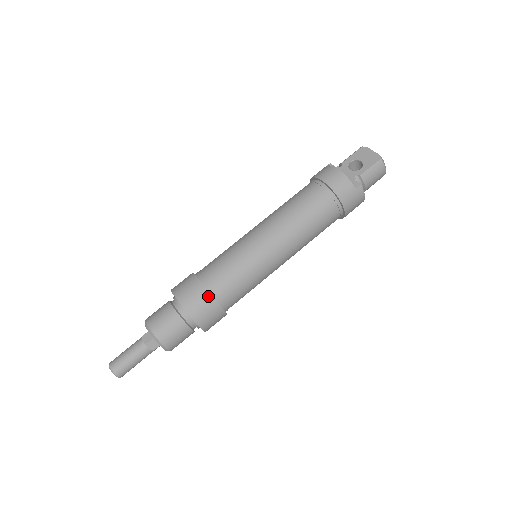
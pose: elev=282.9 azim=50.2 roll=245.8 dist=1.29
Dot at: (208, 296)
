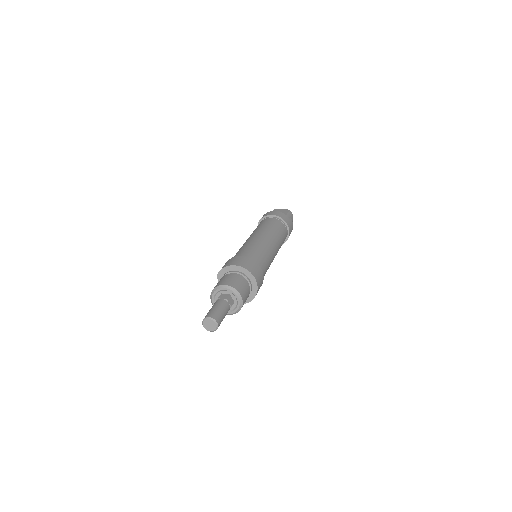
Dot at: (254, 262)
